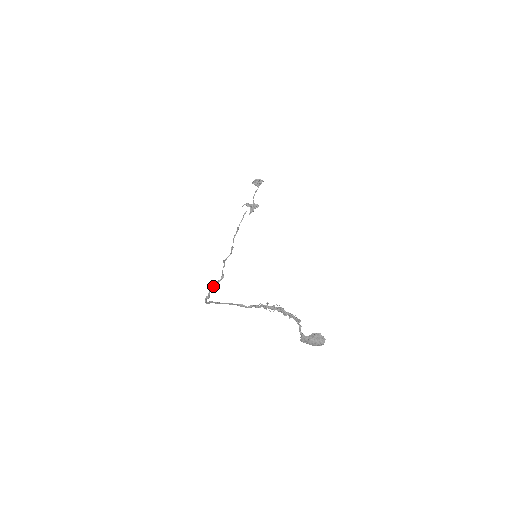
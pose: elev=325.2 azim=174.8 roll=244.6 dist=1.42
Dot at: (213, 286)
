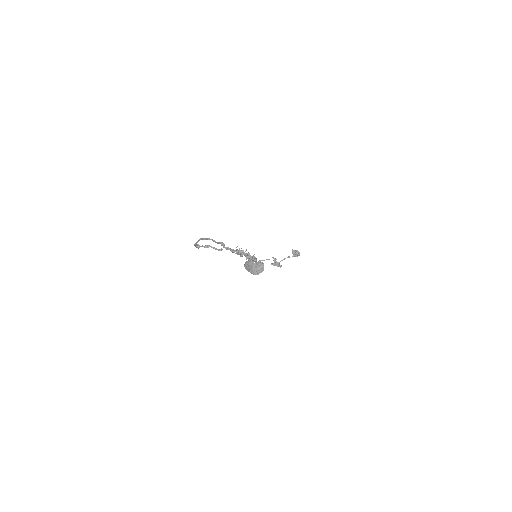
Dot at: (209, 245)
